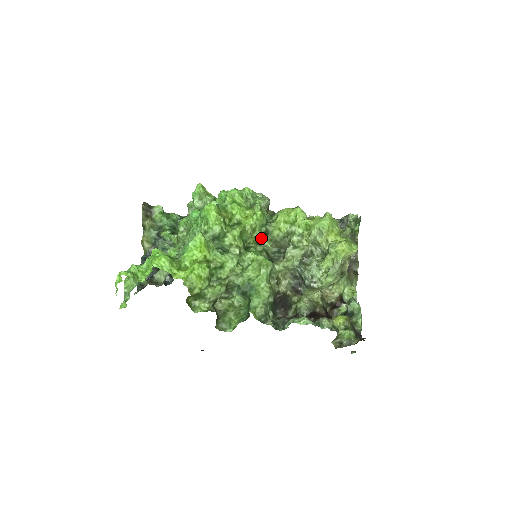
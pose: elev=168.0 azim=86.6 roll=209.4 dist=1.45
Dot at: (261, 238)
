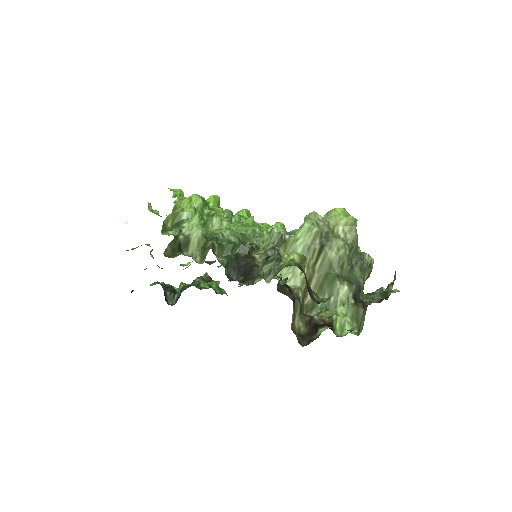
Dot at: occluded
